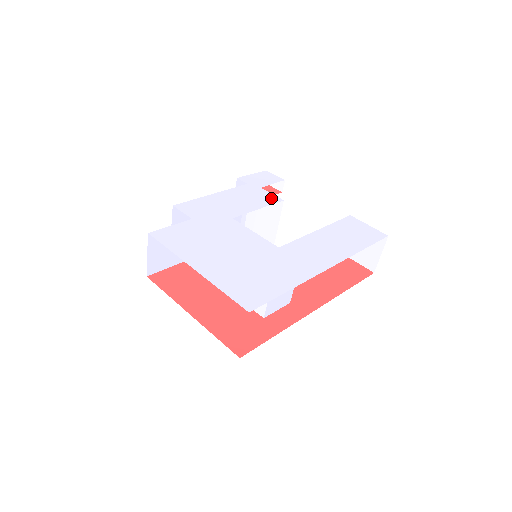
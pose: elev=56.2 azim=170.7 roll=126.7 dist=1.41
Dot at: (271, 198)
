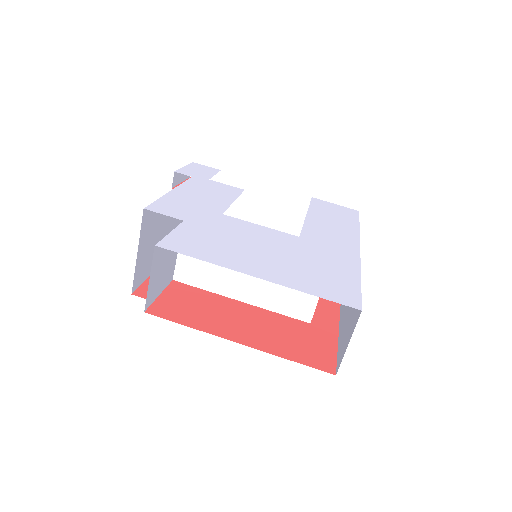
Dot at: (231, 189)
